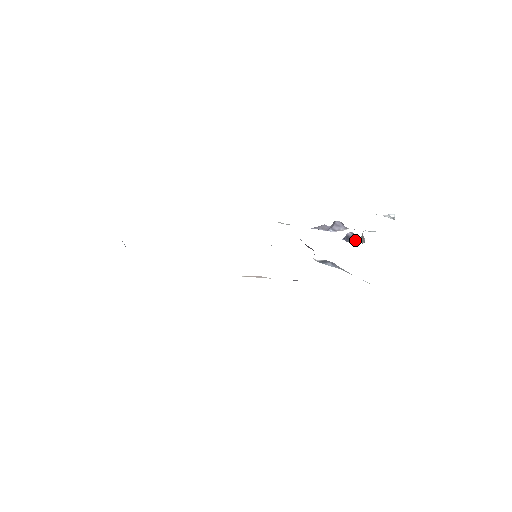
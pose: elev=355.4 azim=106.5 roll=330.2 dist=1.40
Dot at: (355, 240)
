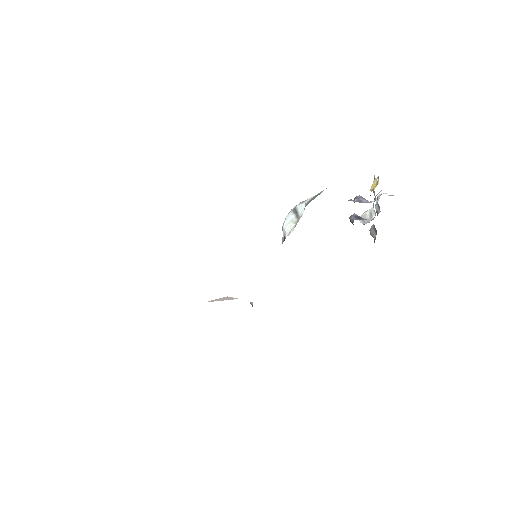
Dot at: (365, 219)
